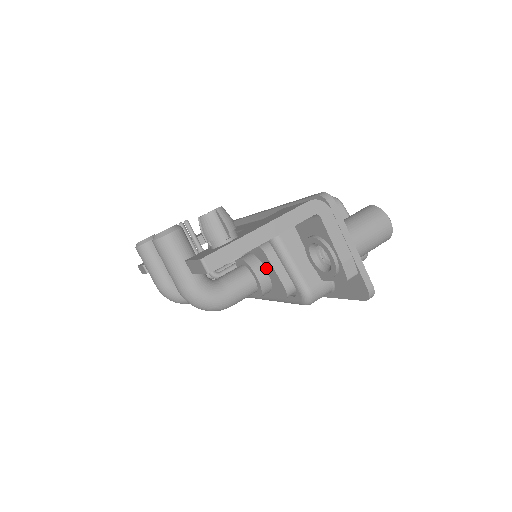
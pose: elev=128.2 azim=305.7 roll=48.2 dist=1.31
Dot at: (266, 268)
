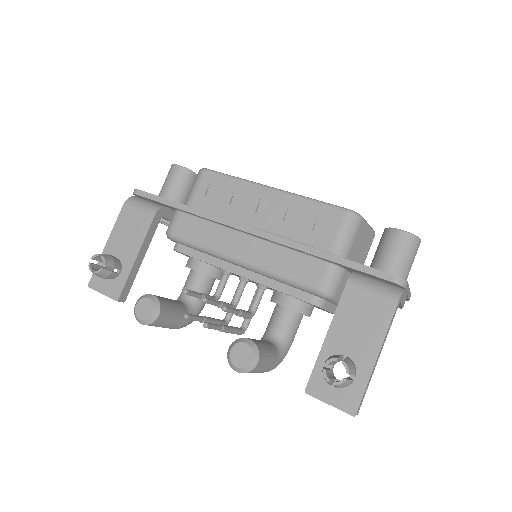
Dot at: occluded
